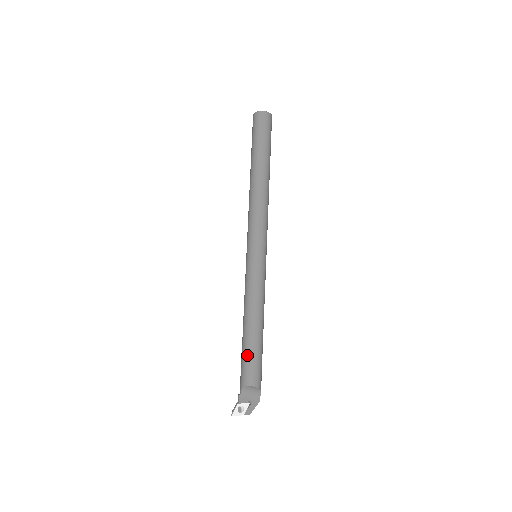
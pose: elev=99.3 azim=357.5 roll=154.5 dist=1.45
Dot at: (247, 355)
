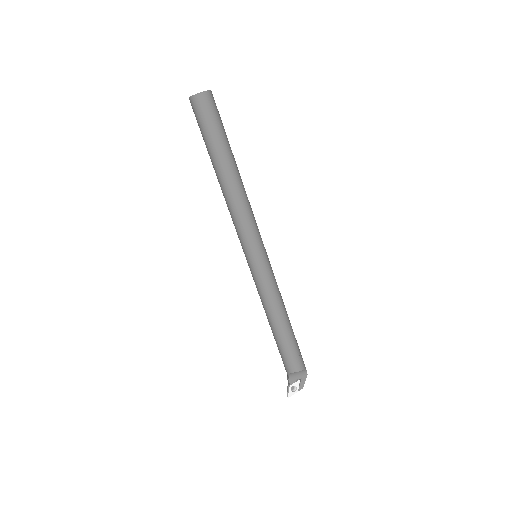
Dot at: (283, 349)
